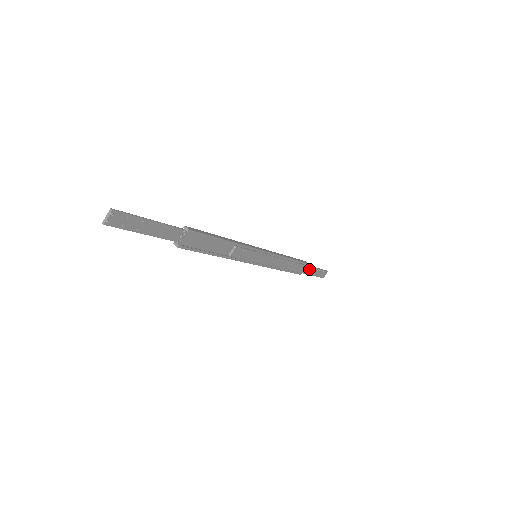
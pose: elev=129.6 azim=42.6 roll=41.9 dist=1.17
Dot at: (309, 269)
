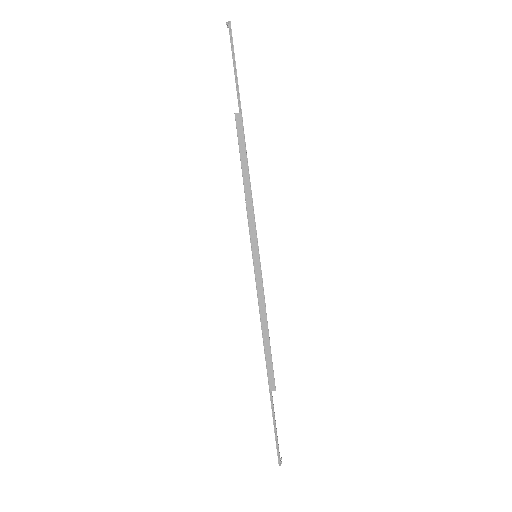
Dot at: (239, 100)
